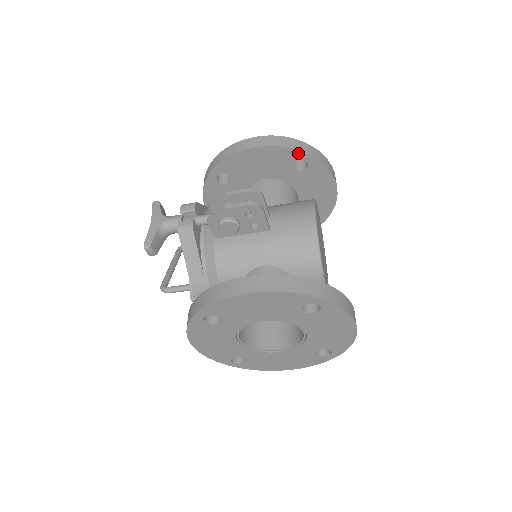
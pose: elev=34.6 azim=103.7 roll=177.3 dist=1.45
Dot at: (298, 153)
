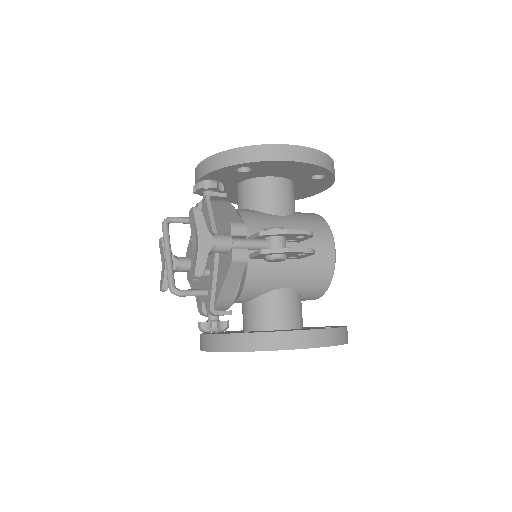
Dot at: (327, 172)
